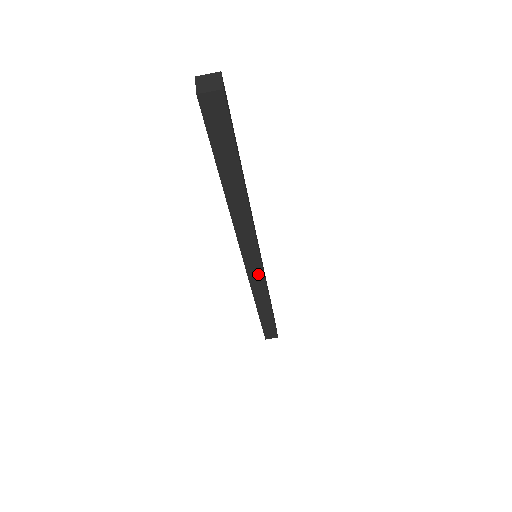
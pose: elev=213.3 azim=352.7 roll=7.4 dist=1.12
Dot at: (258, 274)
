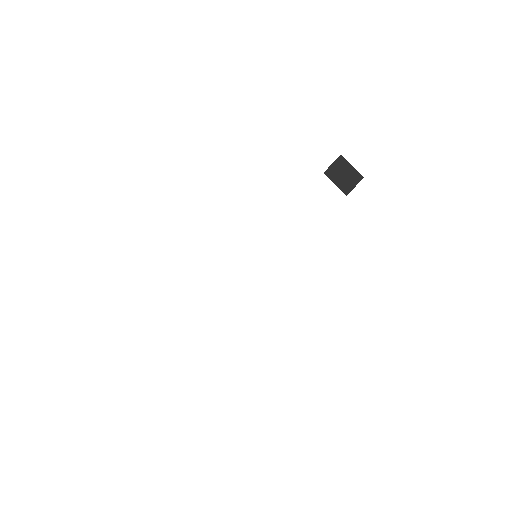
Dot at: occluded
